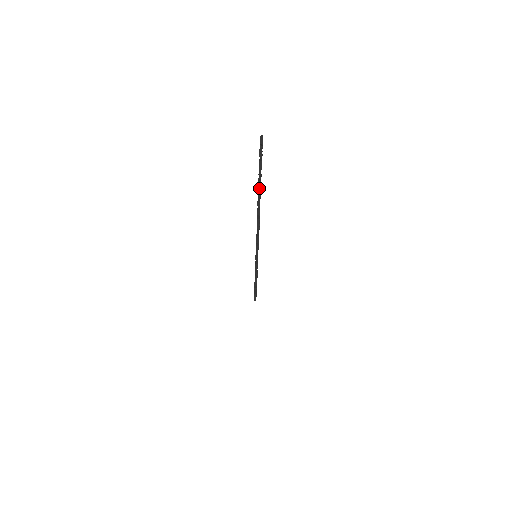
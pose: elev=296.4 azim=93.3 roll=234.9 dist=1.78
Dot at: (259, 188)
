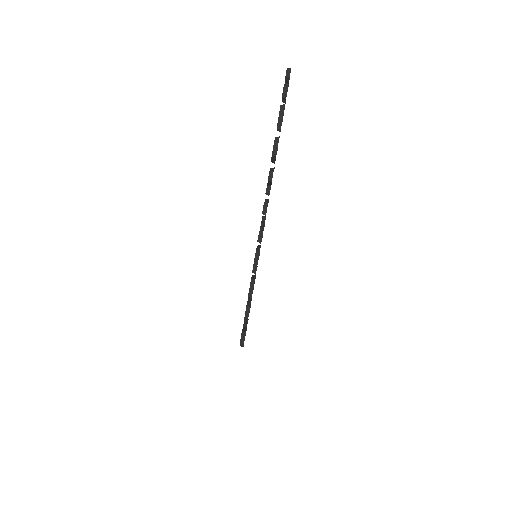
Dot at: (275, 149)
